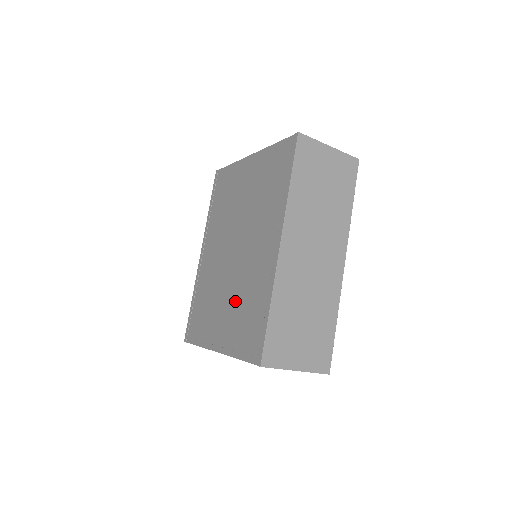
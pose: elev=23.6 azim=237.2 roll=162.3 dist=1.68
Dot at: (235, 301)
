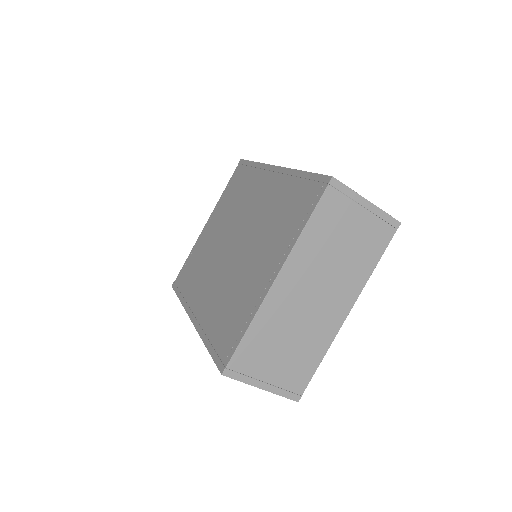
Dot at: (264, 236)
